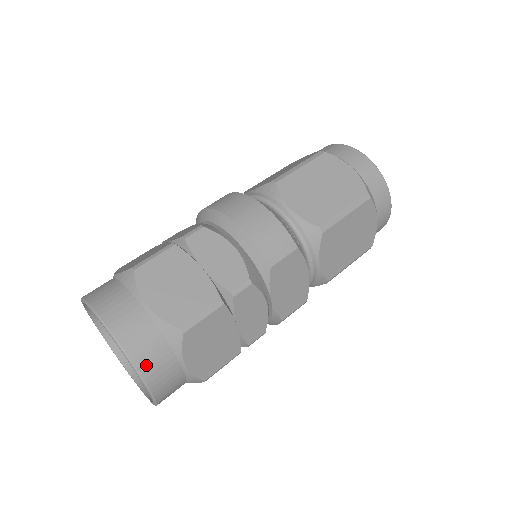
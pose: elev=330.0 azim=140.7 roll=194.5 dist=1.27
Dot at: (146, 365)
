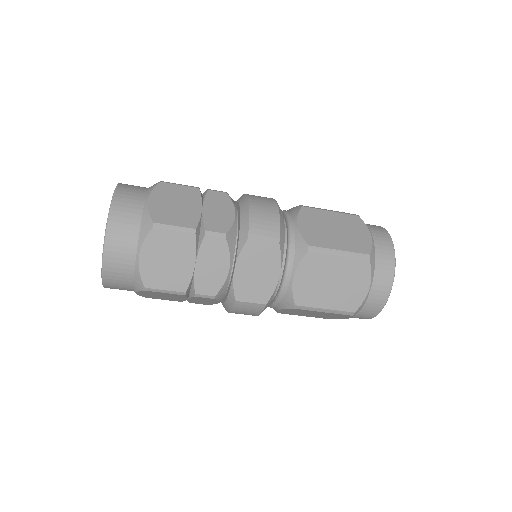
Dot at: (115, 230)
